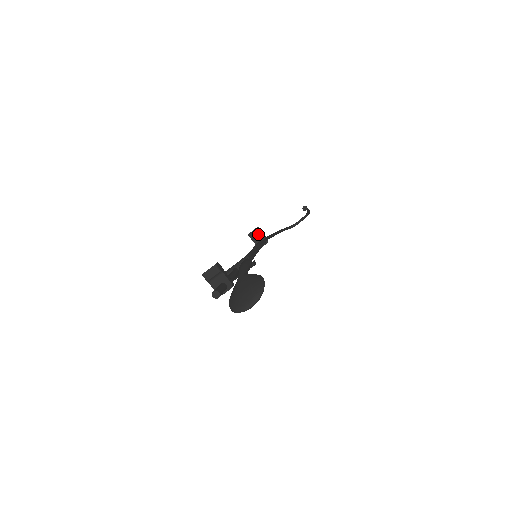
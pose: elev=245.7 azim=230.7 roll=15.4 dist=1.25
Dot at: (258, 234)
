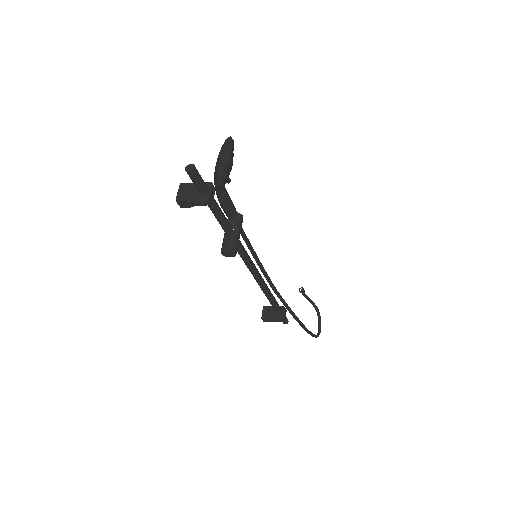
Dot at: (270, 310)
